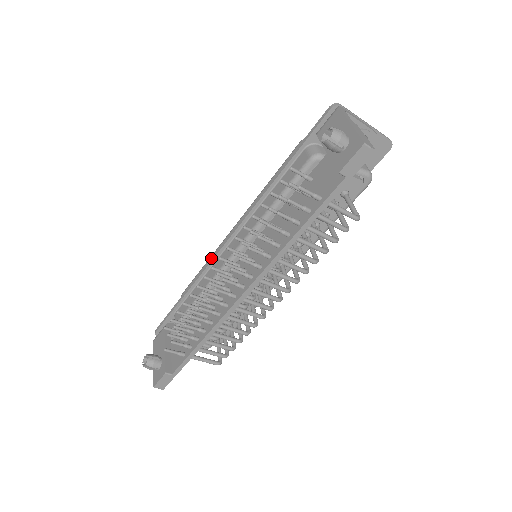
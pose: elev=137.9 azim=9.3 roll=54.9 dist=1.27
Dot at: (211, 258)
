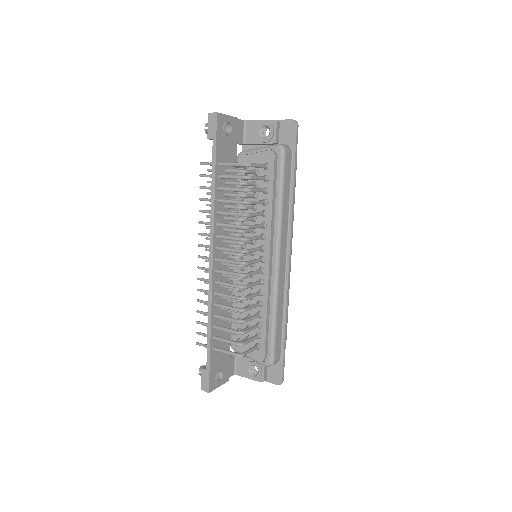
Dot at: occluded
